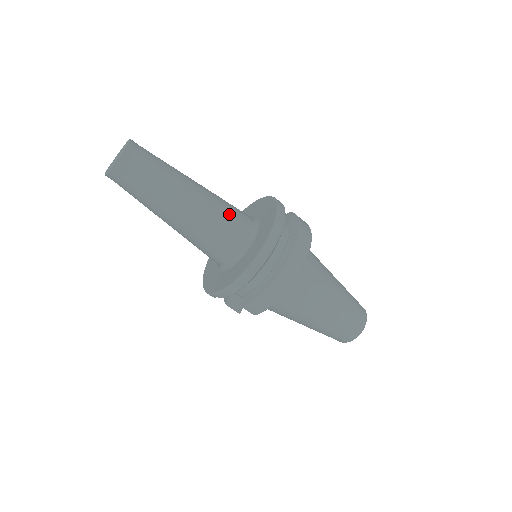
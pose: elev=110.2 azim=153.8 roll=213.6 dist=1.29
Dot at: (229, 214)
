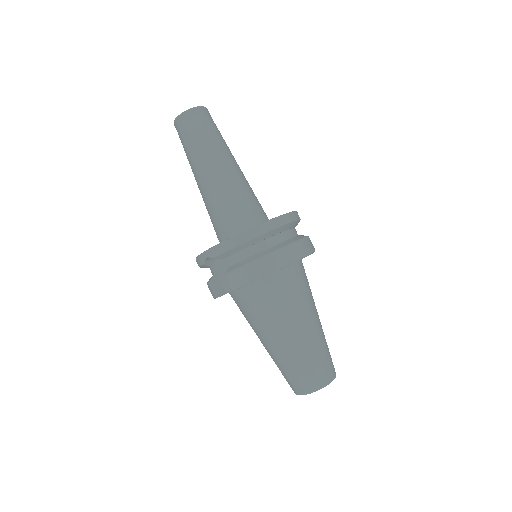
Dot at: (253, 197)
